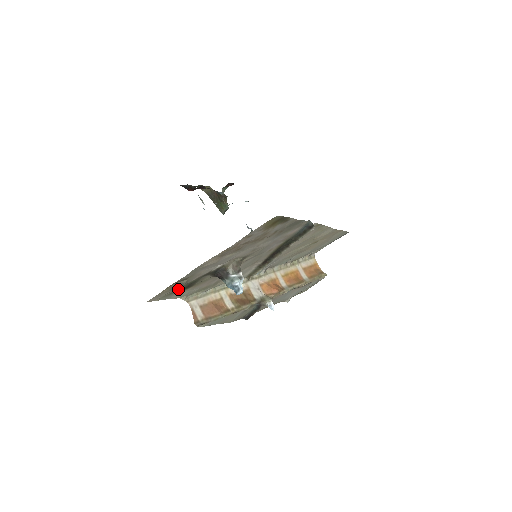
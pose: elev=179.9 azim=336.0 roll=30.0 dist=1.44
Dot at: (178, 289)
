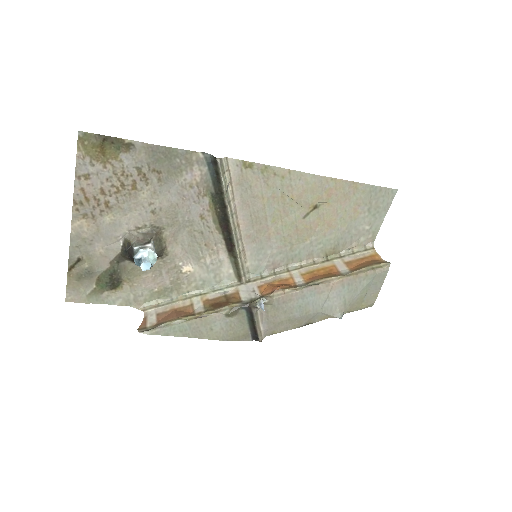
Dot at: (100, 284)
